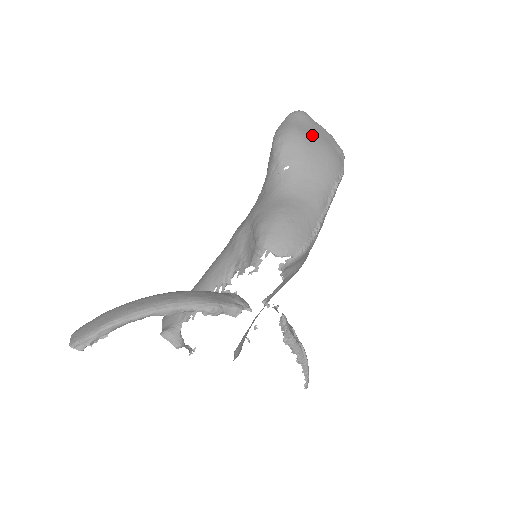
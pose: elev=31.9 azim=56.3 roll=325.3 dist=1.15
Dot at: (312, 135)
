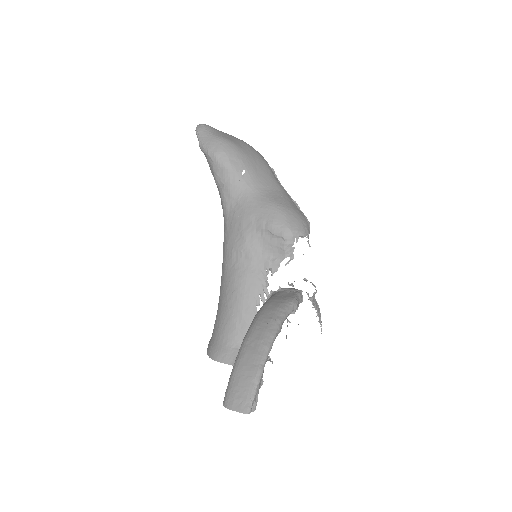
Dot at: (233, 139)
